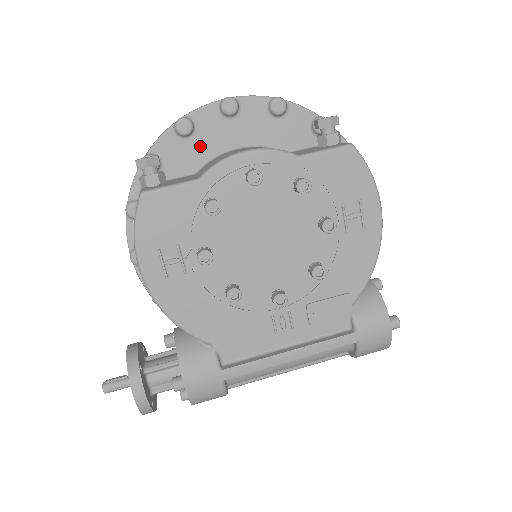
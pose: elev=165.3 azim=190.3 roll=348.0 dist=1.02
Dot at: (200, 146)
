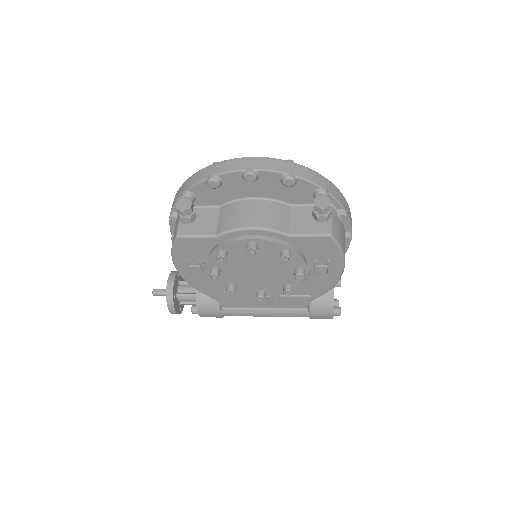
Dot at: (225, 193)
